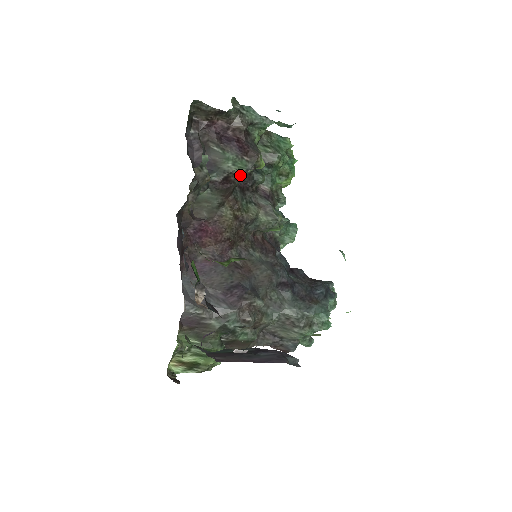
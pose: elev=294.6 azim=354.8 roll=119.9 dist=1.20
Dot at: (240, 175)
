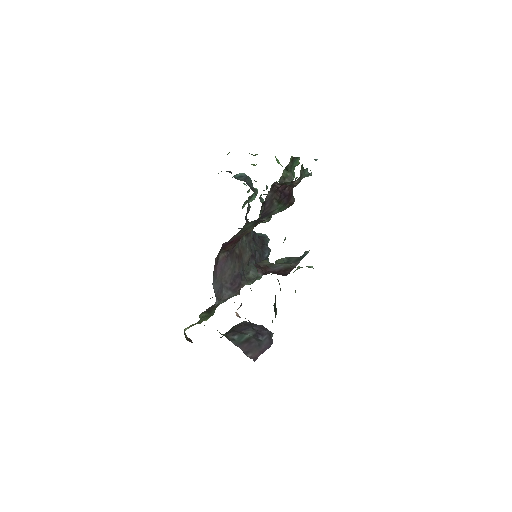
Dot at: occluded
